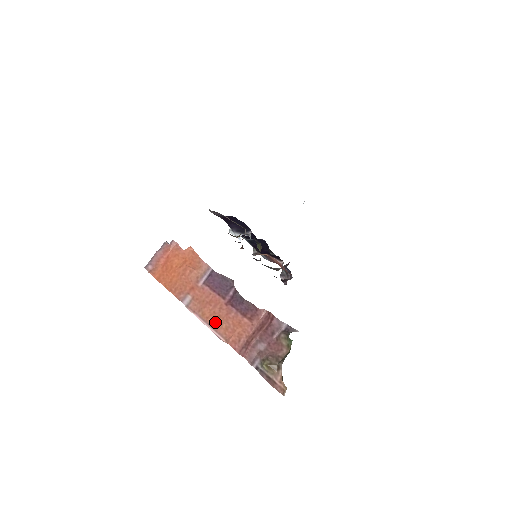
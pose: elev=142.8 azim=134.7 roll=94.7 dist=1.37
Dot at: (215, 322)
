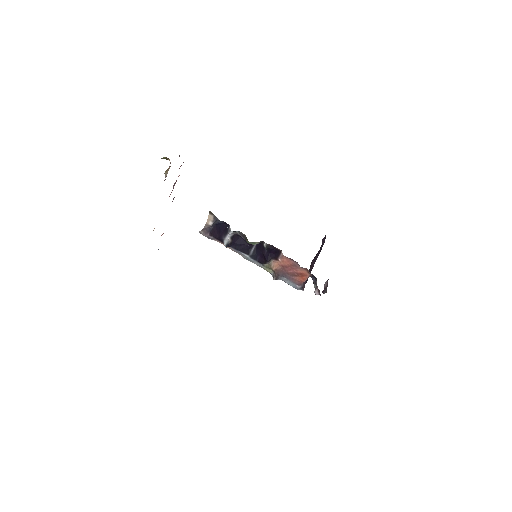
Dot at: occluded
